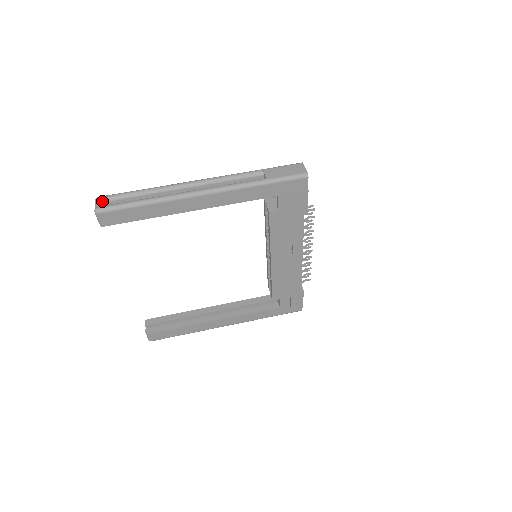
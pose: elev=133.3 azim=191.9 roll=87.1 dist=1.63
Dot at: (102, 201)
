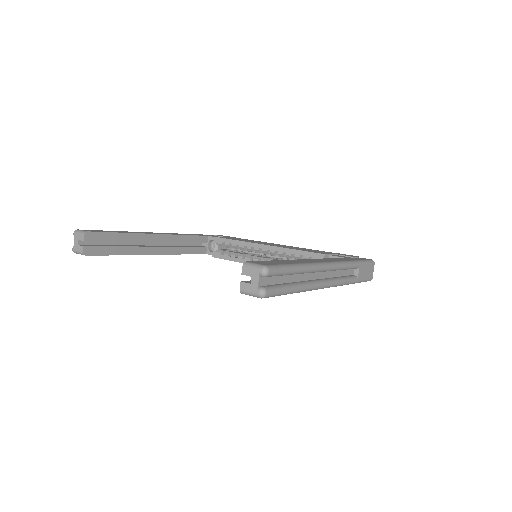
Dot at: (269, 276)
